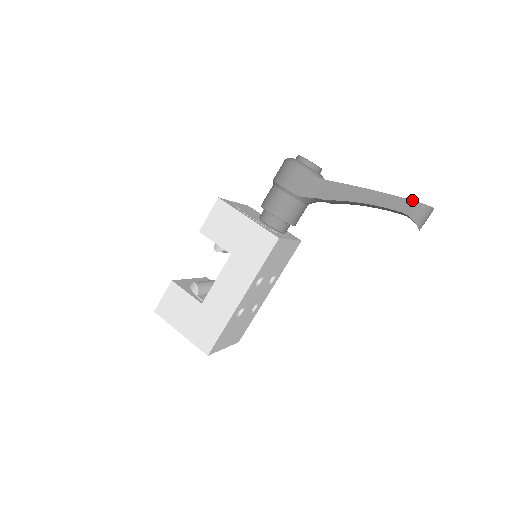
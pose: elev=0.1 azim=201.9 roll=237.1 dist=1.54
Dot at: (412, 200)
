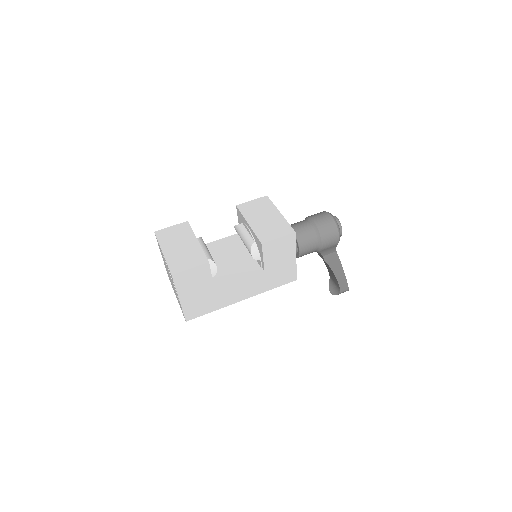
Dot at: occluded
